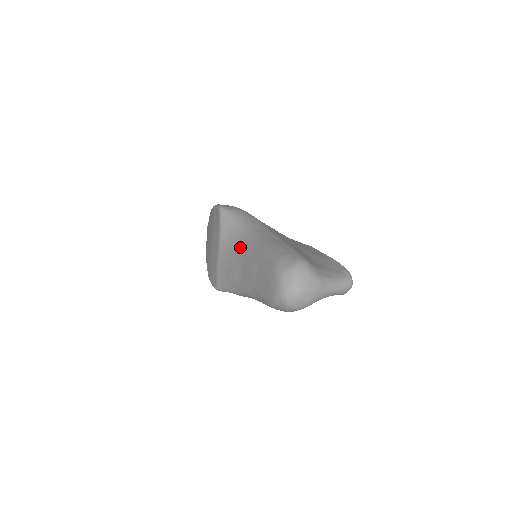
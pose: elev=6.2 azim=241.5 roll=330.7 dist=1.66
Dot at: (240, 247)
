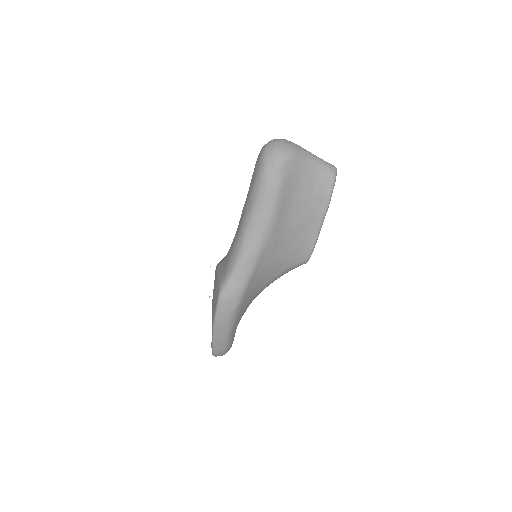
Dot at: occluded
